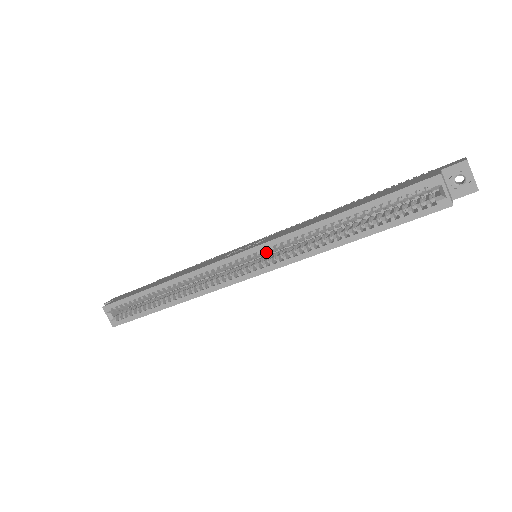
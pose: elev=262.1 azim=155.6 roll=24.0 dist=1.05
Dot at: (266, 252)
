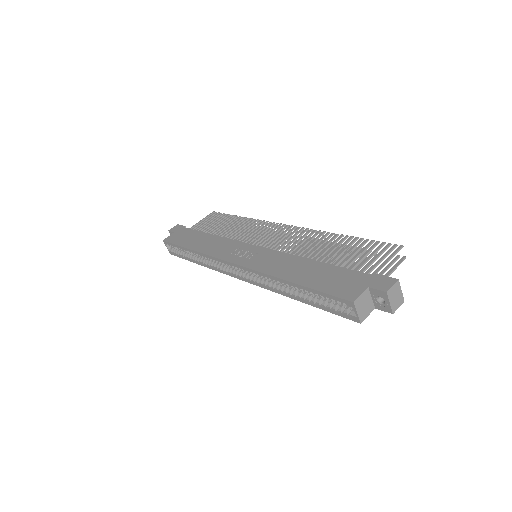
Dot at: occluded
